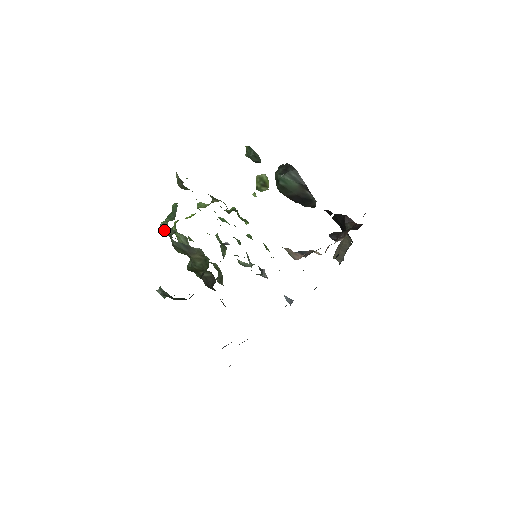
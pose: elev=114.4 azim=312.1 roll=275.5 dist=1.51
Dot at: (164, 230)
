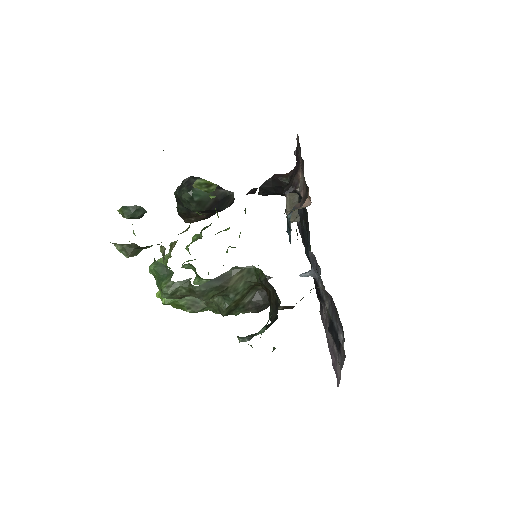
Dot at: (172, 294)
